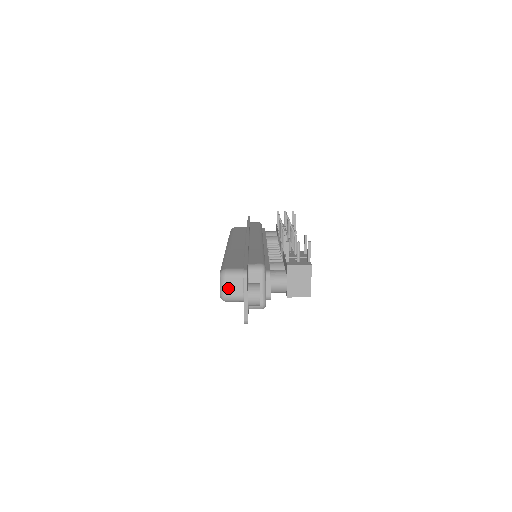
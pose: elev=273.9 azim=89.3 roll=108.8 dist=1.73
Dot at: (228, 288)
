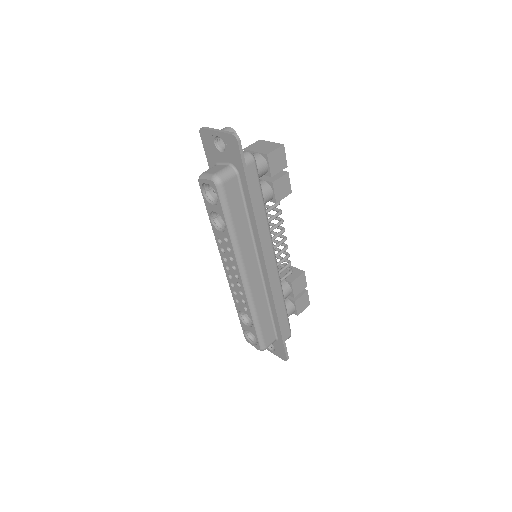
Dot at: (212, 172)
